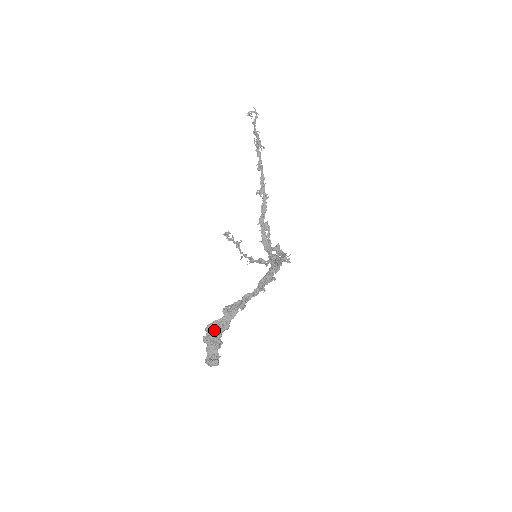
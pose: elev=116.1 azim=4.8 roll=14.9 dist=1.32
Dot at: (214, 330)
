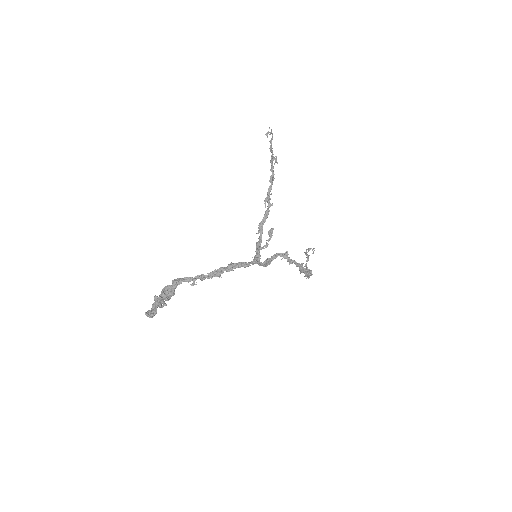
Dot at: (163, 293)
